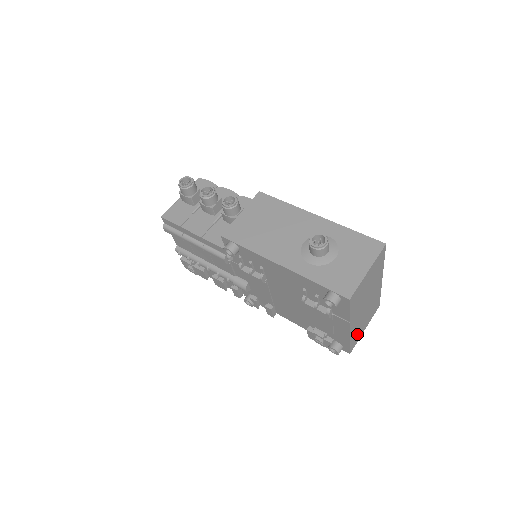
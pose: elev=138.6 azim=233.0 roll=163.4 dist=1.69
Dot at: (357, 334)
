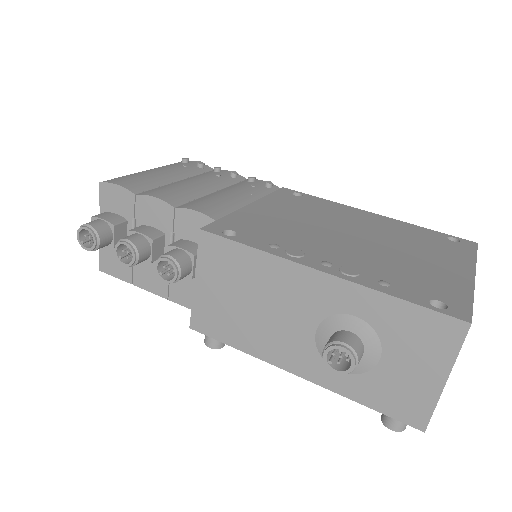
Dot at: occluded
